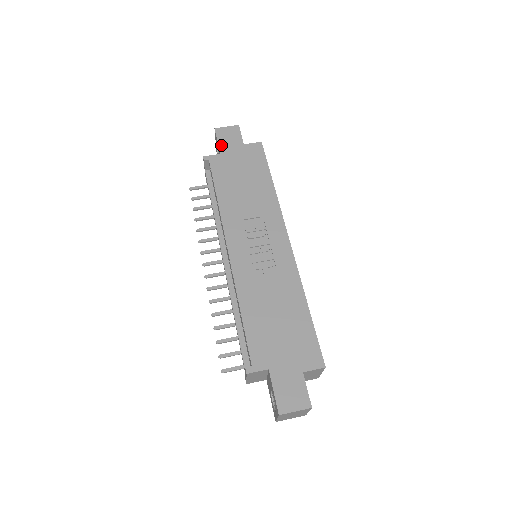
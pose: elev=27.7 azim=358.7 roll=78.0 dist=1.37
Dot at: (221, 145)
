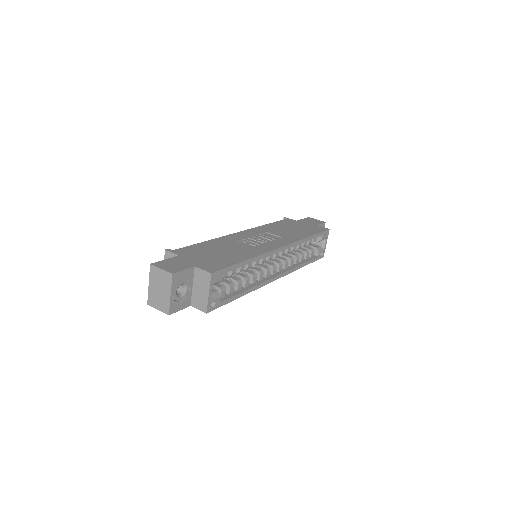
Dot at: (302, 220)
